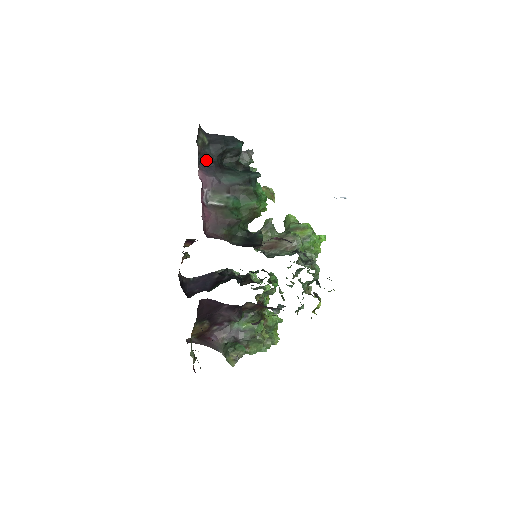
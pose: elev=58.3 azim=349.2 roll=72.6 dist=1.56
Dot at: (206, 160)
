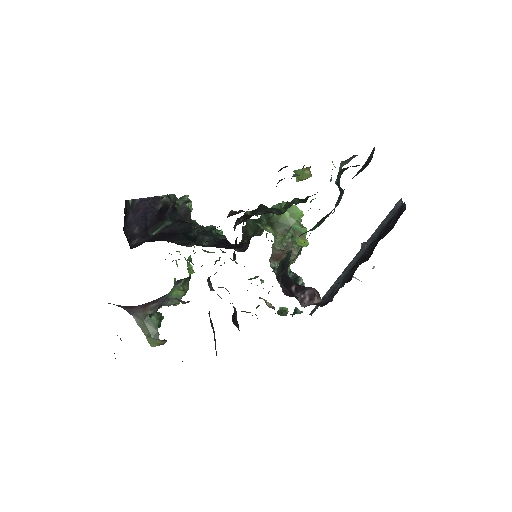
Dot at: occluded
